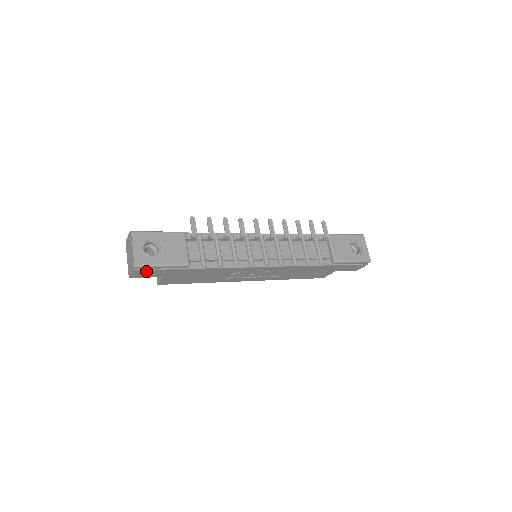
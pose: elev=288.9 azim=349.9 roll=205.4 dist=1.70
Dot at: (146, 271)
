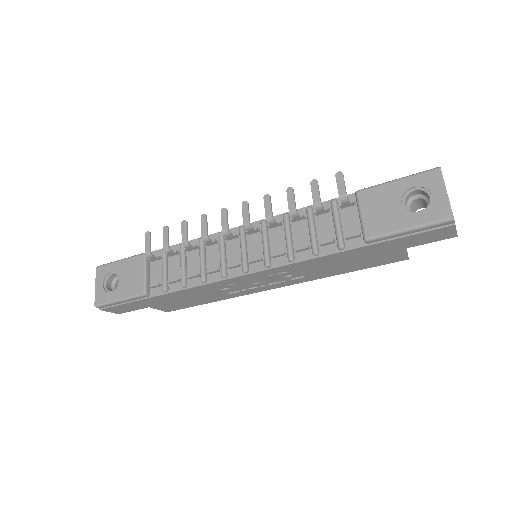
Dot at: (115, 307)
